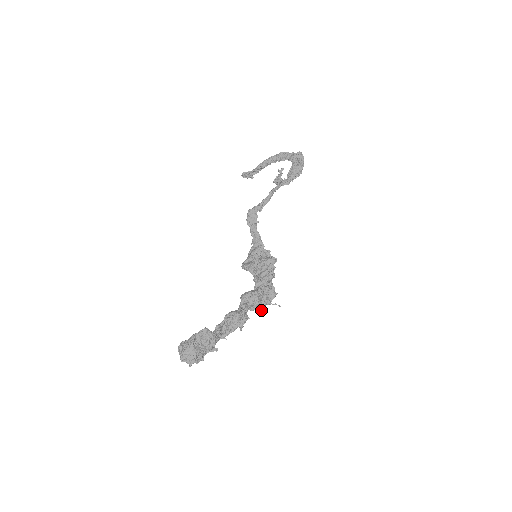
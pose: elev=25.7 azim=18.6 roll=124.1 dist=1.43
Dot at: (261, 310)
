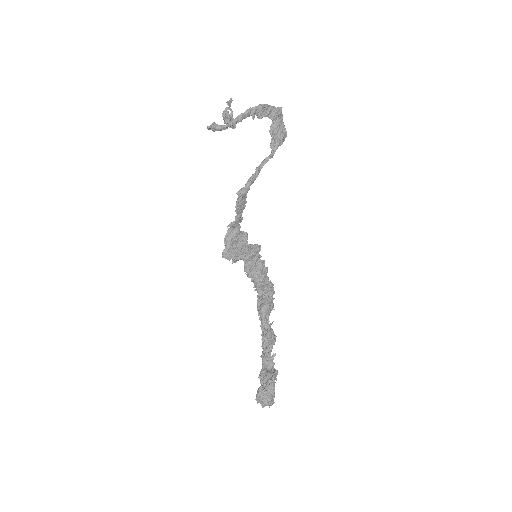
Dot at: occluded
